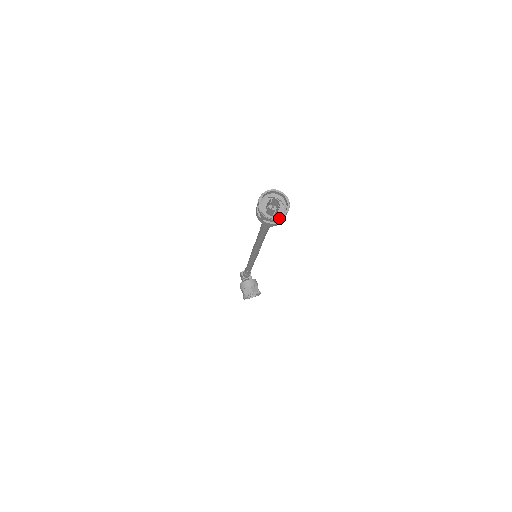
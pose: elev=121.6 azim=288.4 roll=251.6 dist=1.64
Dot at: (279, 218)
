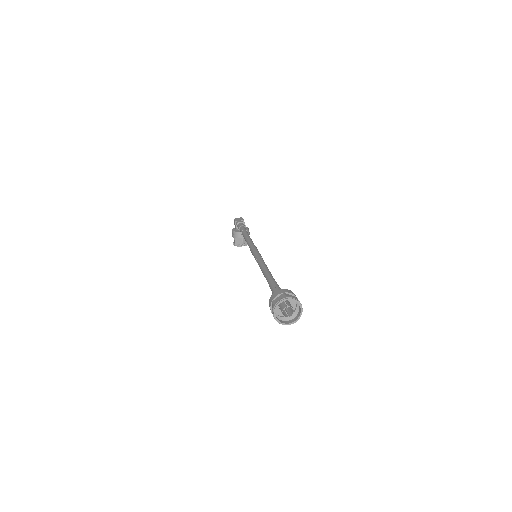
Dot at: (290, 324)
